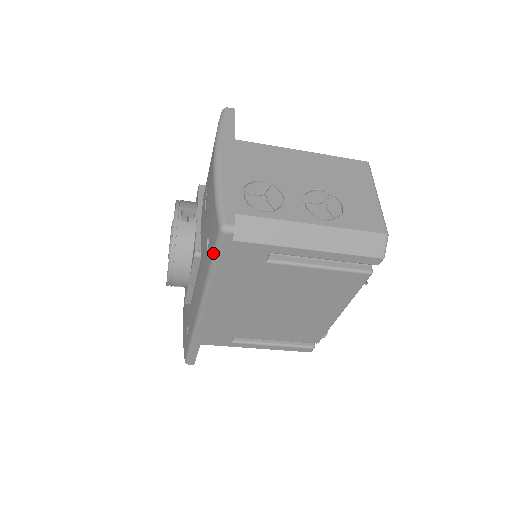
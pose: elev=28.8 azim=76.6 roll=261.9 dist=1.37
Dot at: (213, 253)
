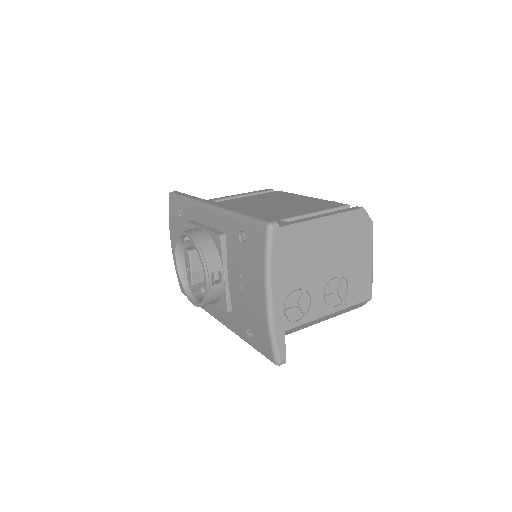
Dot at: occluded
